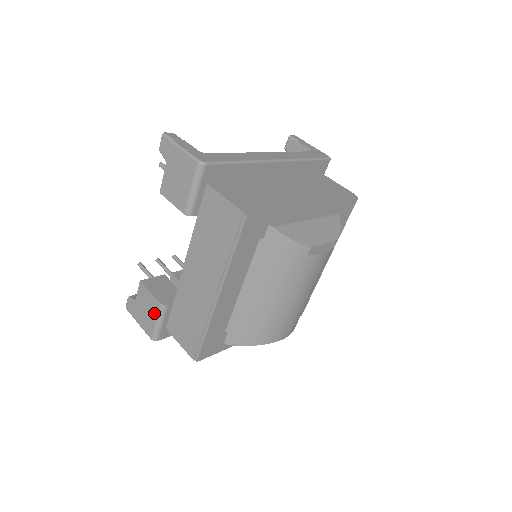
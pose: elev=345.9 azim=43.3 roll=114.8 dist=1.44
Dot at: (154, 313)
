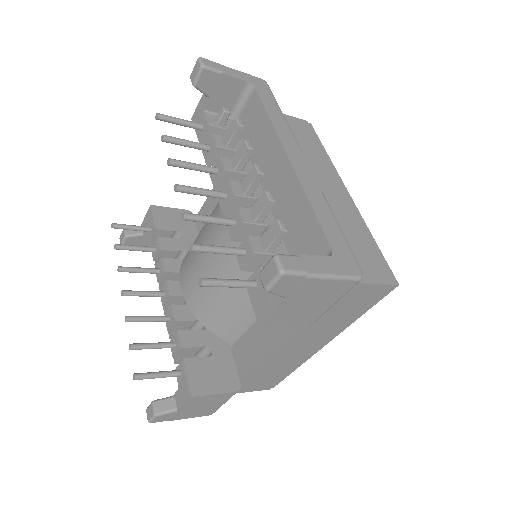
Dot at: (222, 401)
